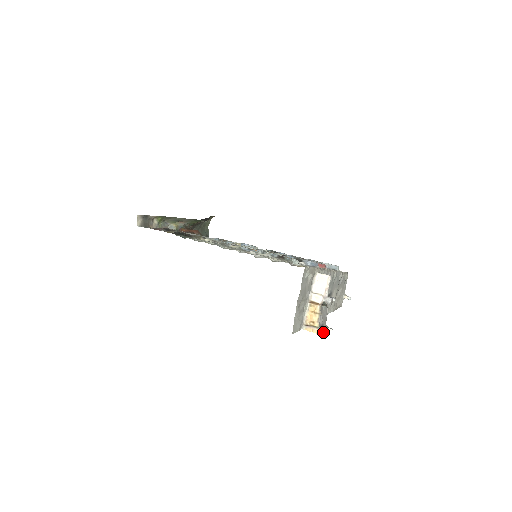
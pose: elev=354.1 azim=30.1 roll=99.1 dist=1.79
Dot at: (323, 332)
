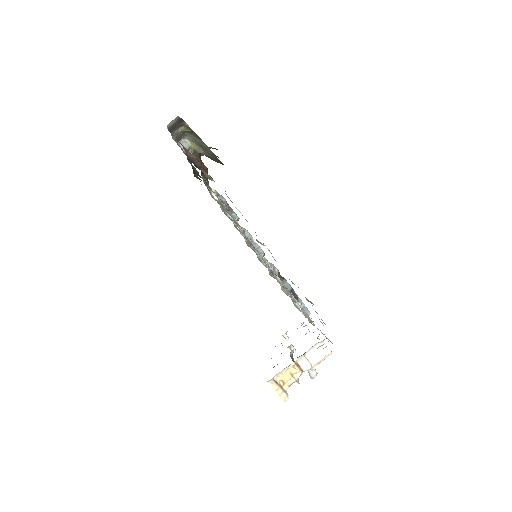
Dot at: (287, 399)
